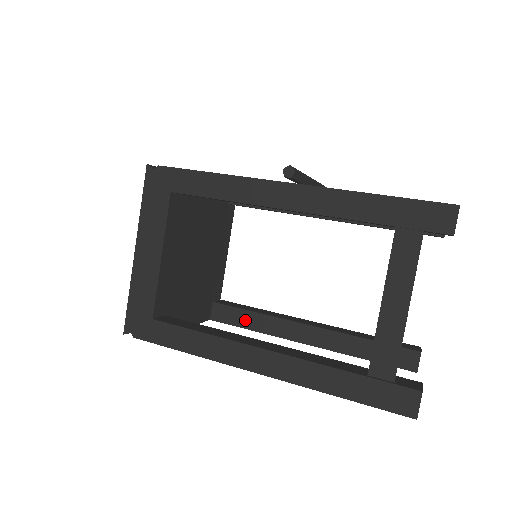
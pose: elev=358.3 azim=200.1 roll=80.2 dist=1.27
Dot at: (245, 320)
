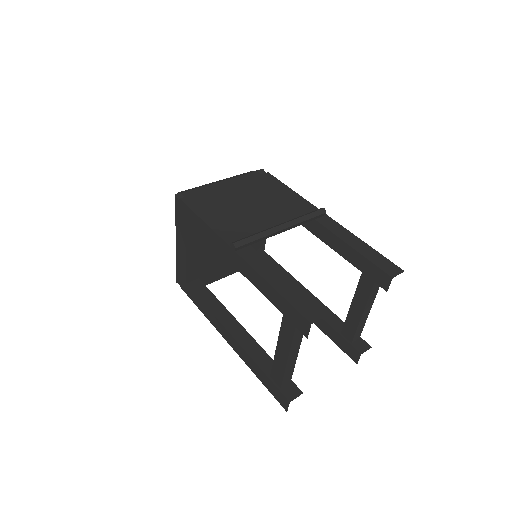
Dot at: occluded
